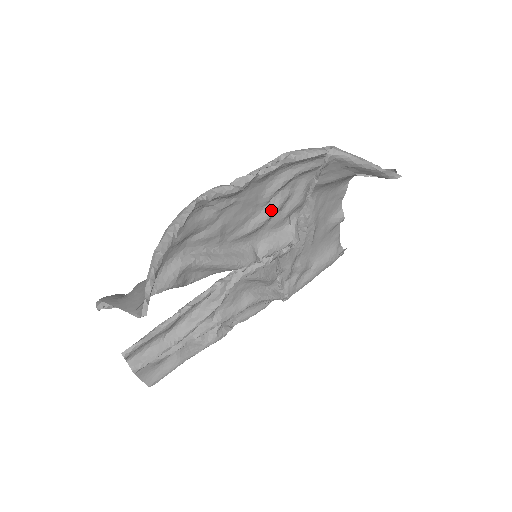
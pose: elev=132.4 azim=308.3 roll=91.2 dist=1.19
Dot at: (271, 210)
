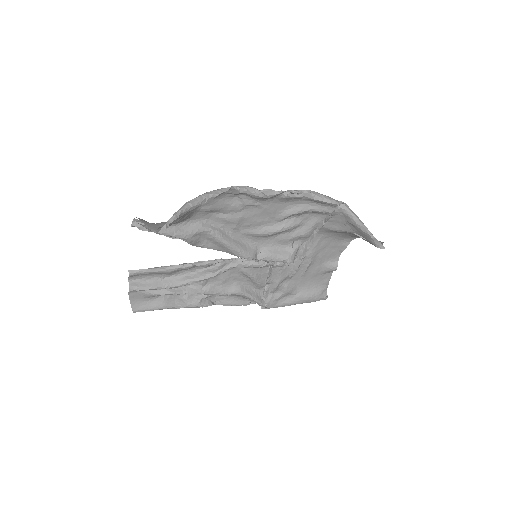
Dot at: (282, 227)
